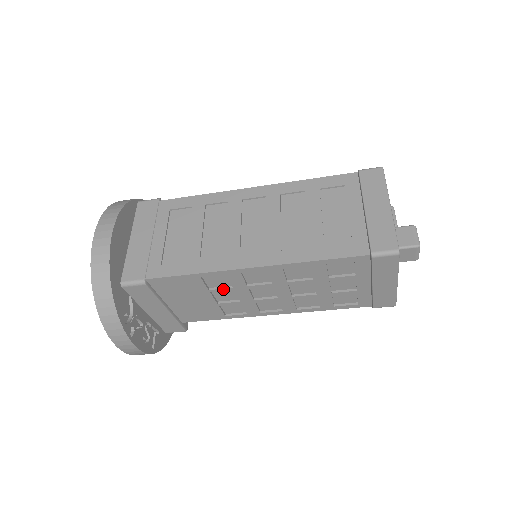
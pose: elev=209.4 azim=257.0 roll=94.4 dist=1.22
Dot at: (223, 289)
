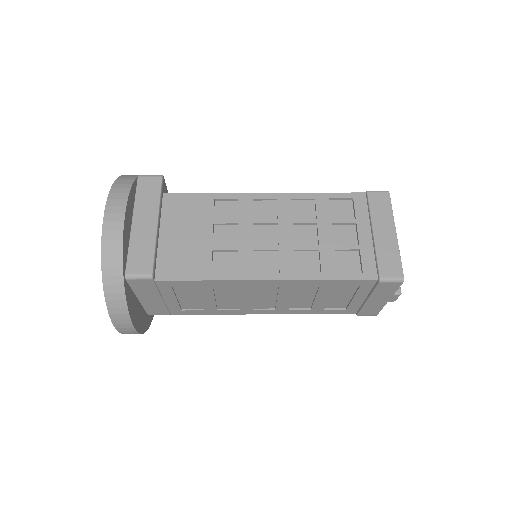
Dot at: occluded
